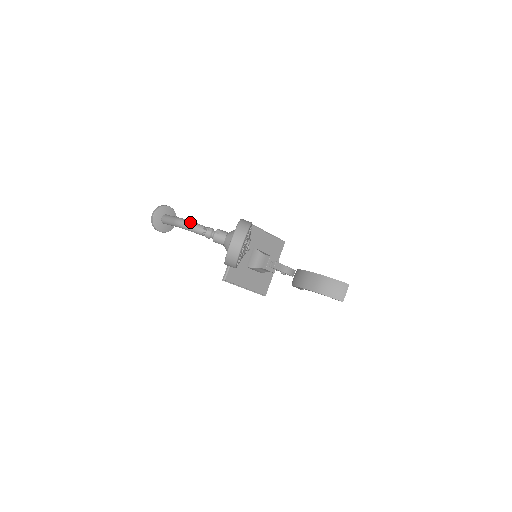
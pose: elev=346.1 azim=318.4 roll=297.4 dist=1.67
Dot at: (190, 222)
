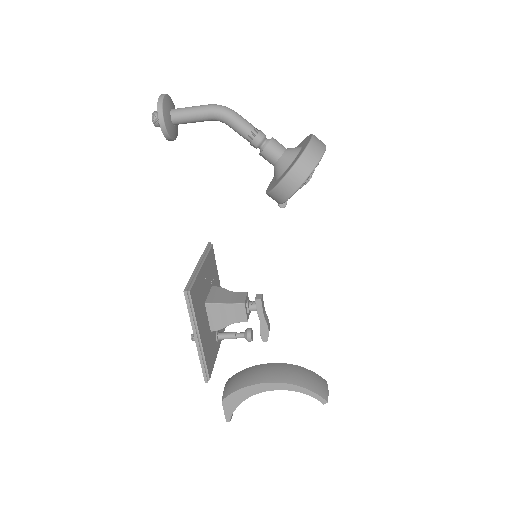
Dot at: (236, 113)
